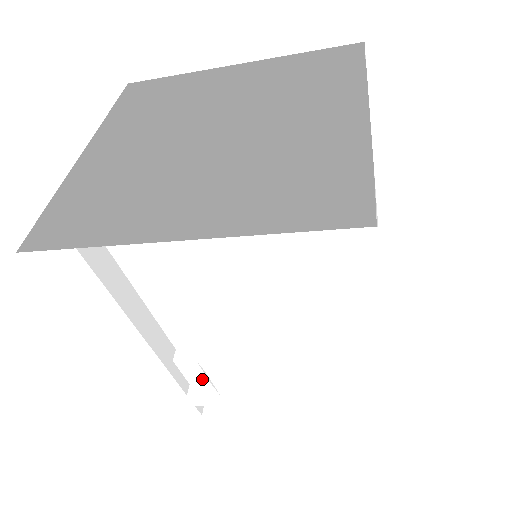
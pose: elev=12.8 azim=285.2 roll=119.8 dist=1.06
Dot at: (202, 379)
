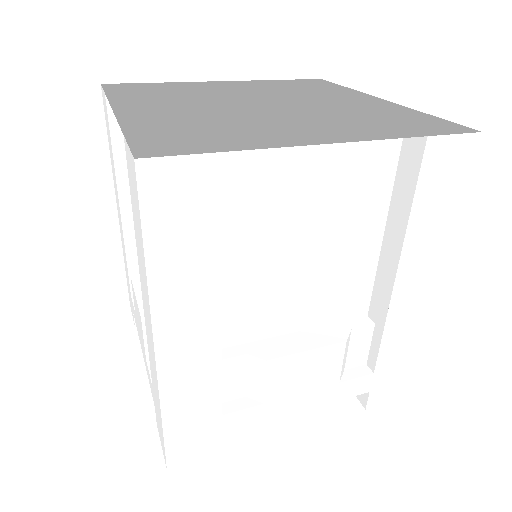
Dot at: (238, 389)
